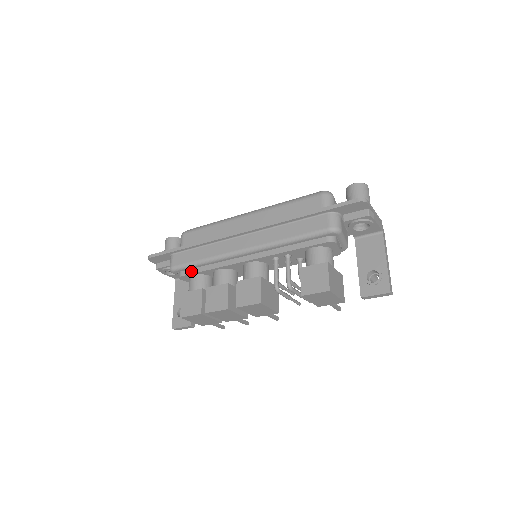
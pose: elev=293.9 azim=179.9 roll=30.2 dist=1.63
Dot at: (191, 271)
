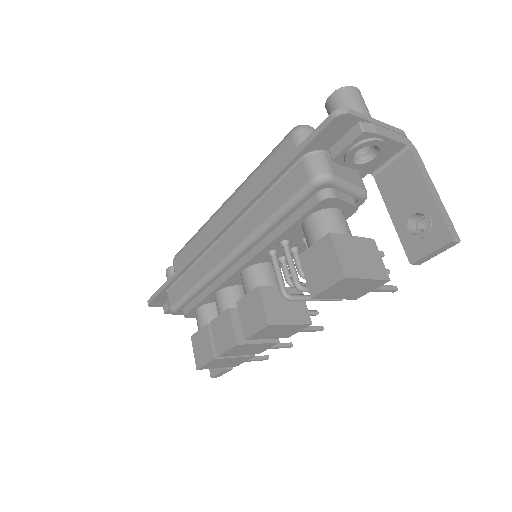
Dot at: (191, 305)
